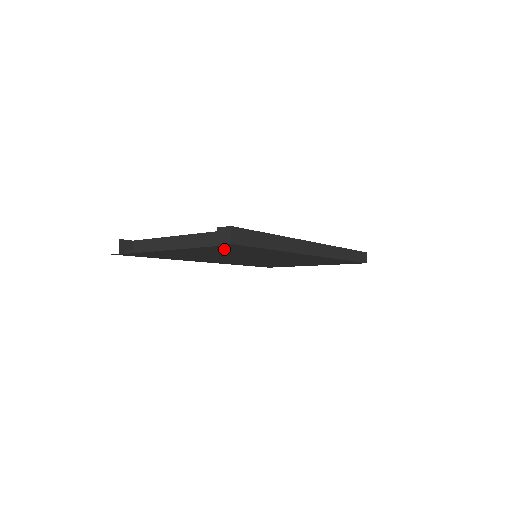
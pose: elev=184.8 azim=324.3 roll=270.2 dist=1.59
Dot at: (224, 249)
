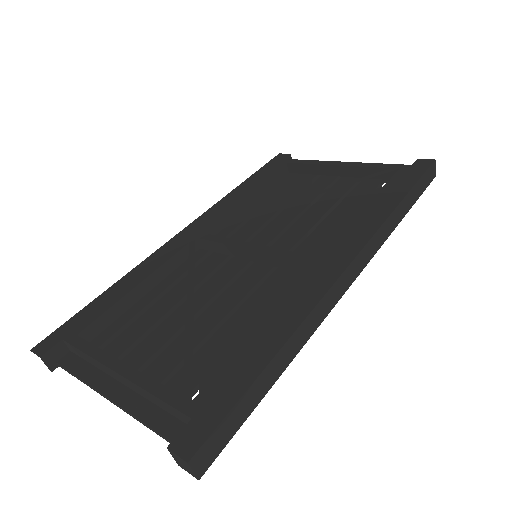
Dot at: occluded
